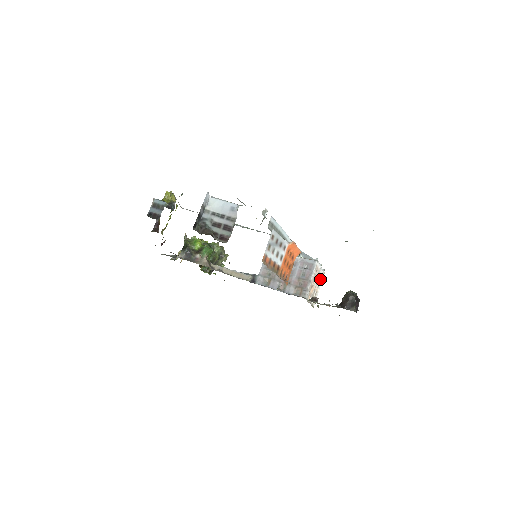
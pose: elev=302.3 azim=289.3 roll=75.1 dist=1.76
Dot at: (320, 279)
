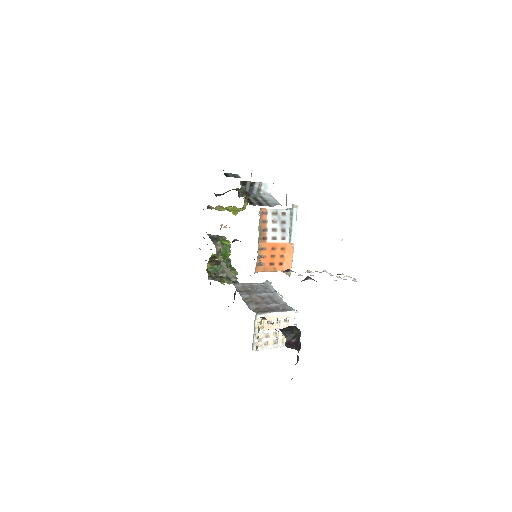
Dot at: (282, 342)
